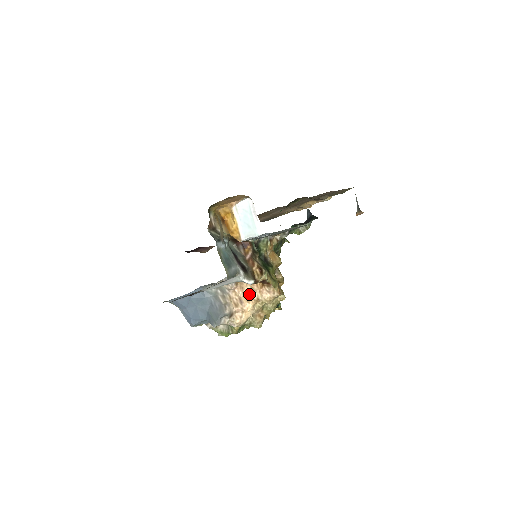
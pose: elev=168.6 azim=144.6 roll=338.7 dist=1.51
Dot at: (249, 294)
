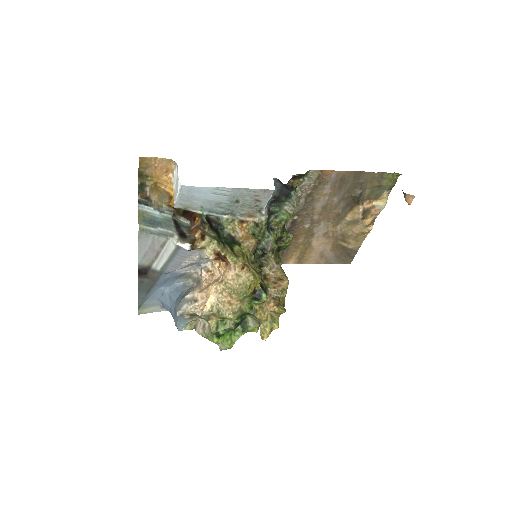
Dot at: (217, 279)
